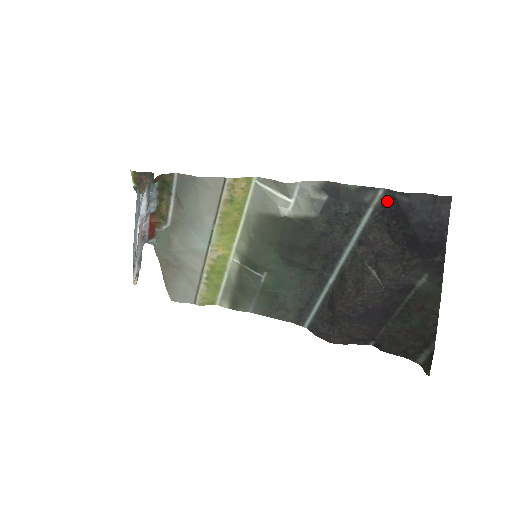
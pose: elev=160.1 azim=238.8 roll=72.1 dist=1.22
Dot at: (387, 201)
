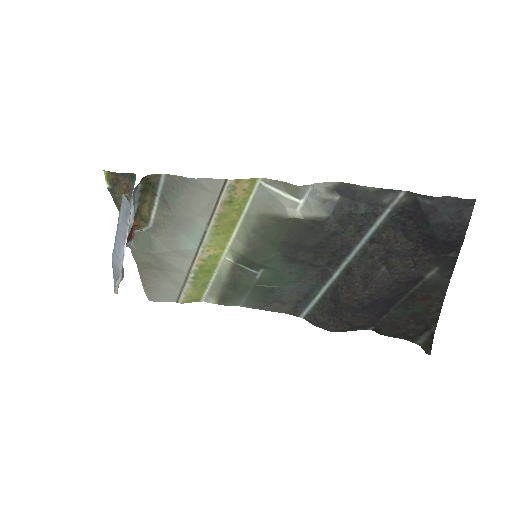
Dot at: (407, 203)
